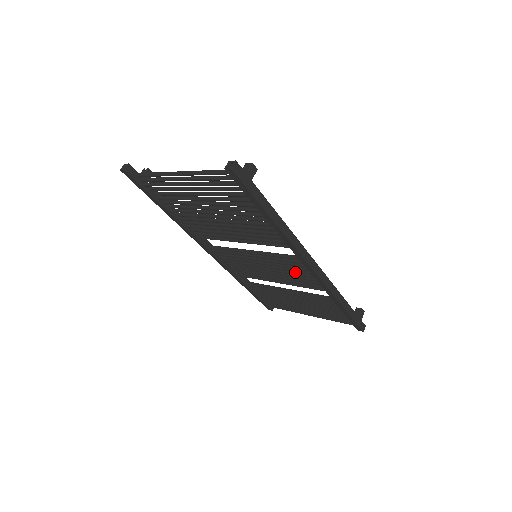
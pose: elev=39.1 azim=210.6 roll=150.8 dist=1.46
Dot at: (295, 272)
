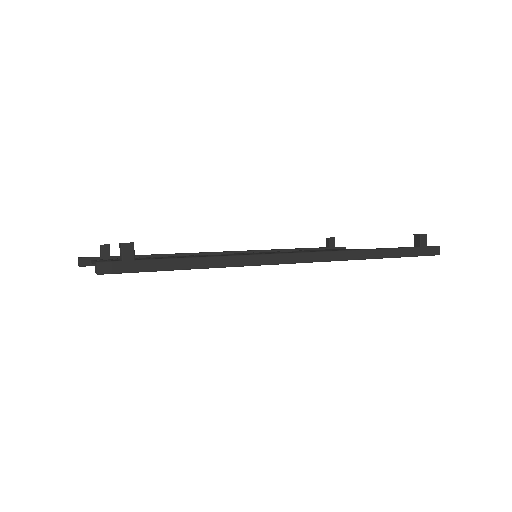
Dot at: occluded
